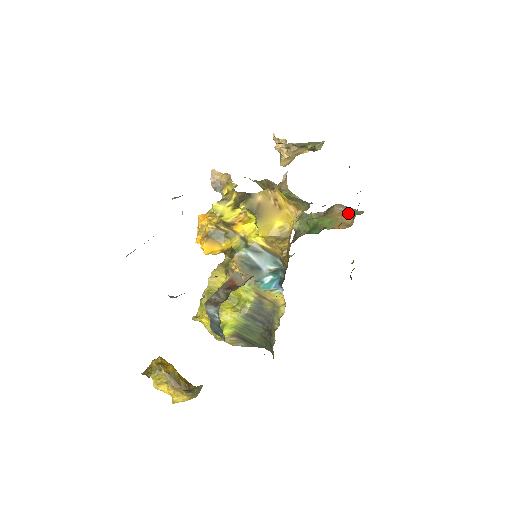
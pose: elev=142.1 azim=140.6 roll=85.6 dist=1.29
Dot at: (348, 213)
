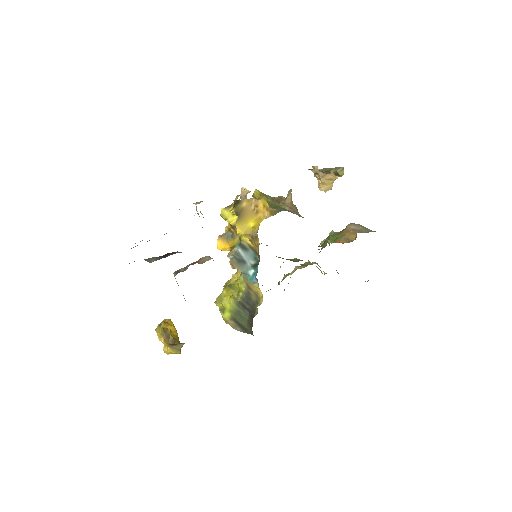
Dot at: (356, 231)
